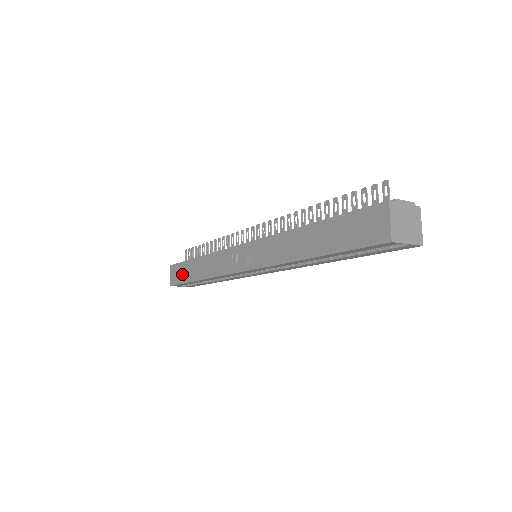
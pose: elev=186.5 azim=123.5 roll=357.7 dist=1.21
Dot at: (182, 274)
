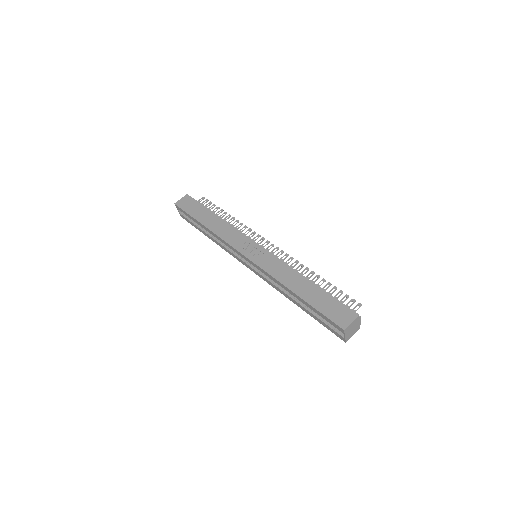
Dot at: (194, 209)
